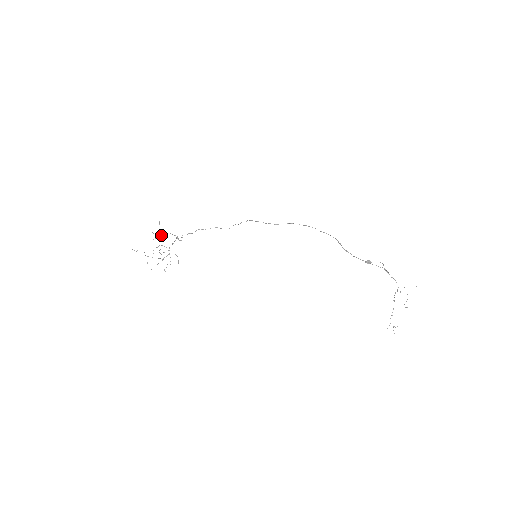
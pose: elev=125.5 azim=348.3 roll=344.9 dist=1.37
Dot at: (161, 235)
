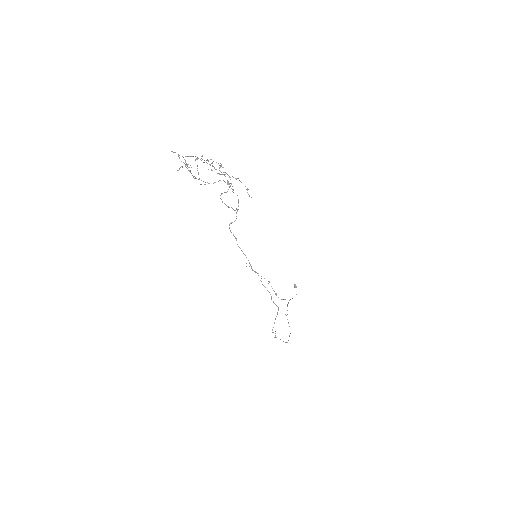
Dot at: occluded
